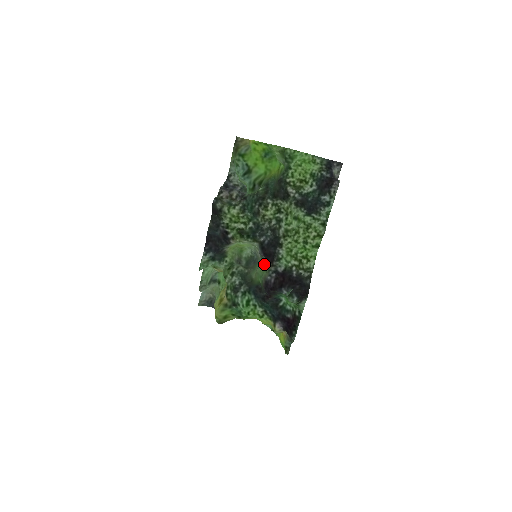
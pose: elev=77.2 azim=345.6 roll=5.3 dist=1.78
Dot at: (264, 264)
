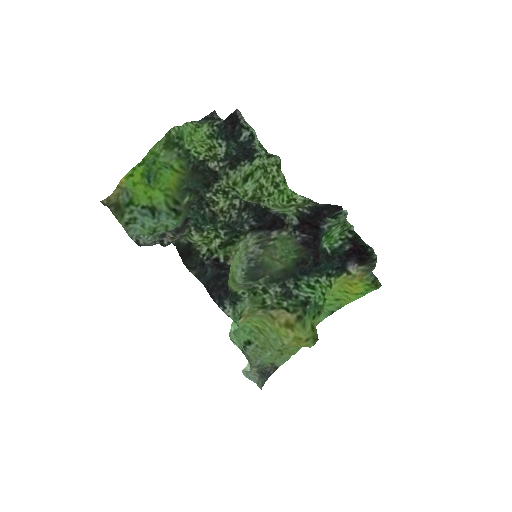
Dot at: (276, 241)
